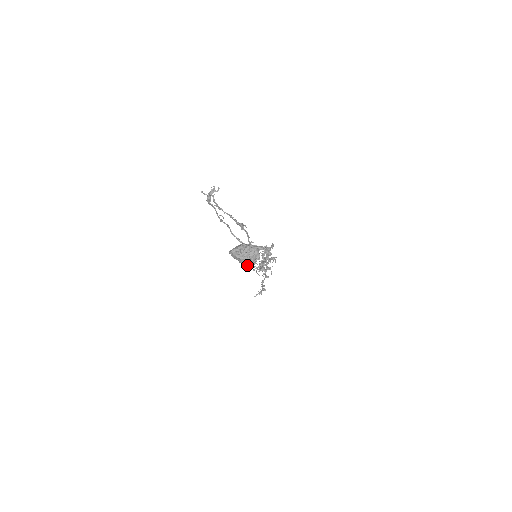
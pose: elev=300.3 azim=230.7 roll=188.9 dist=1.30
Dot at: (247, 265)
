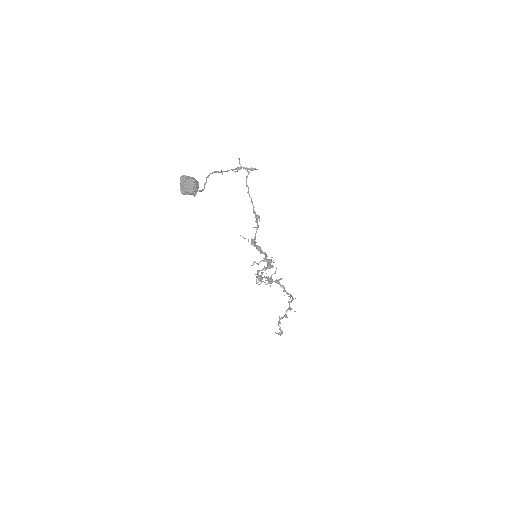
Dot at: (182, 191)
